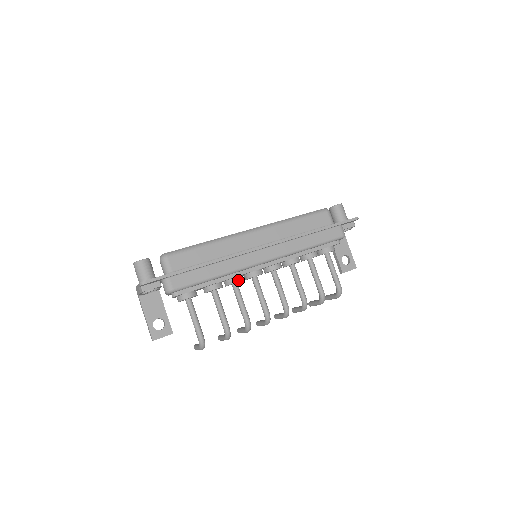
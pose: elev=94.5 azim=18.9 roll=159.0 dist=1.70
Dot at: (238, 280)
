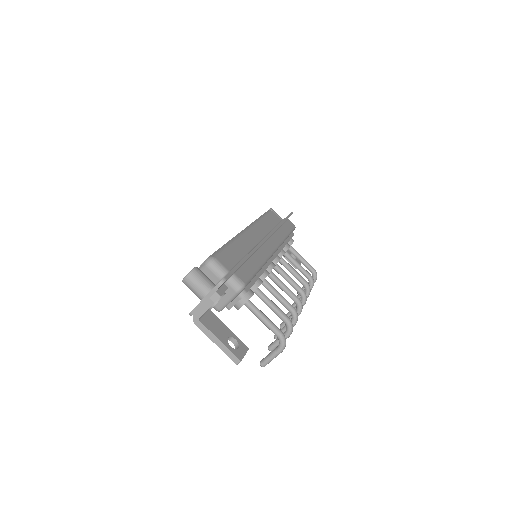
Dot at: (268, 272)
